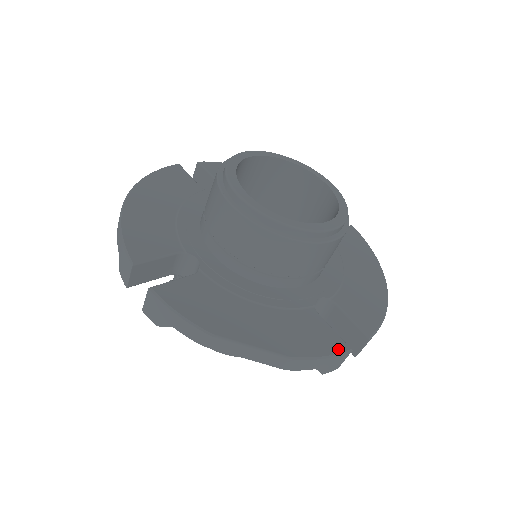
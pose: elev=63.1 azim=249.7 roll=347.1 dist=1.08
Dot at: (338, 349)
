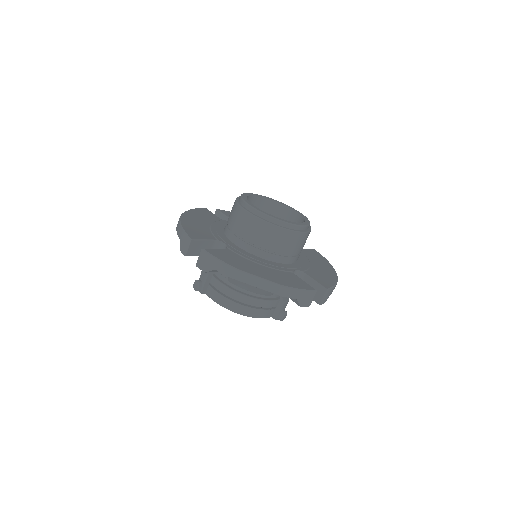
Dot at: (308, 288)
